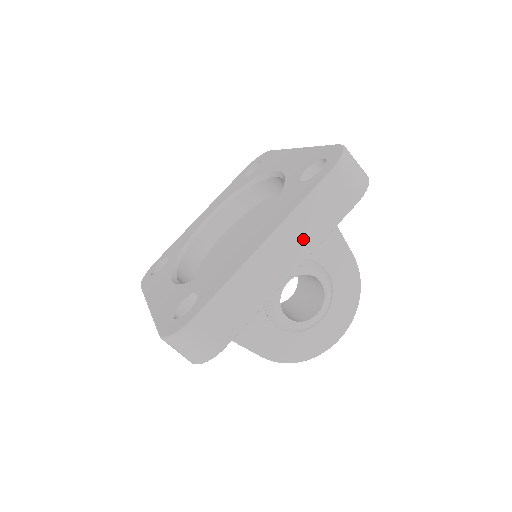
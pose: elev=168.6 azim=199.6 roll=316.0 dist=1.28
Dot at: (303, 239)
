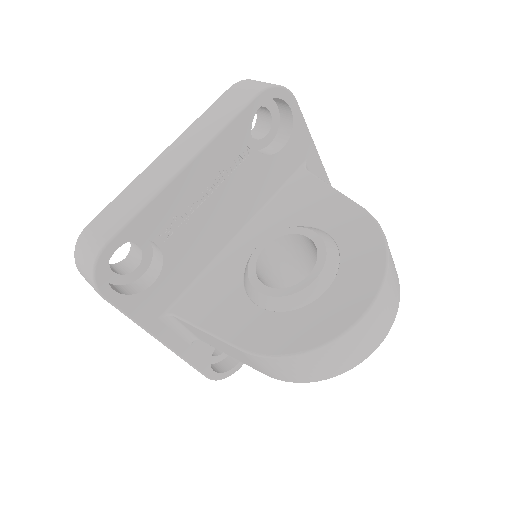
Dot at: (198, 138)
